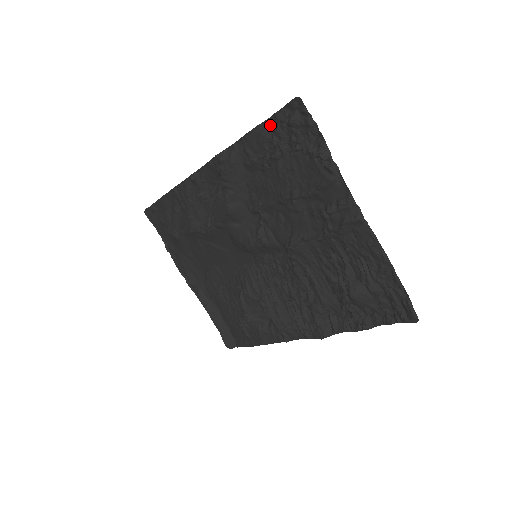
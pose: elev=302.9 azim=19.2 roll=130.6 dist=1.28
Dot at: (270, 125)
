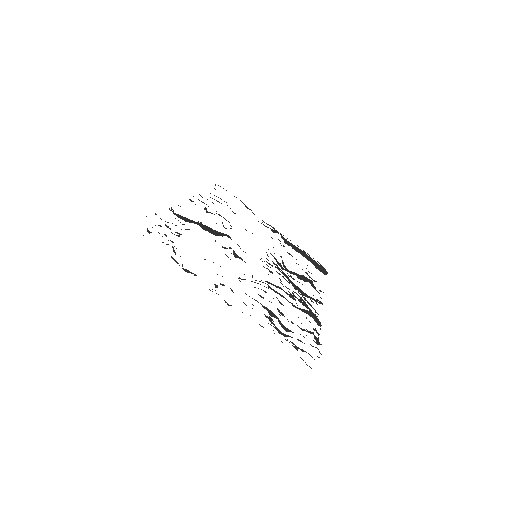
Dot at: occluded
